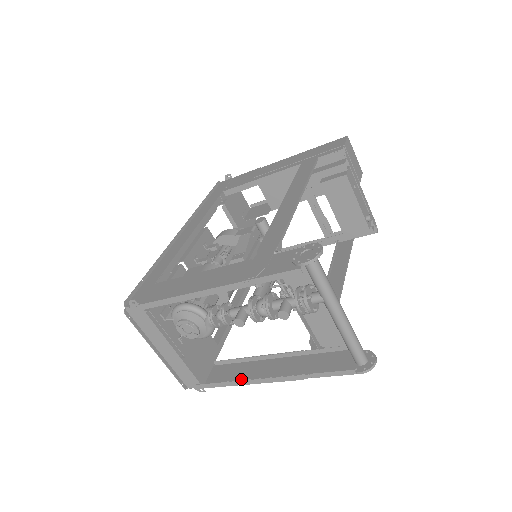
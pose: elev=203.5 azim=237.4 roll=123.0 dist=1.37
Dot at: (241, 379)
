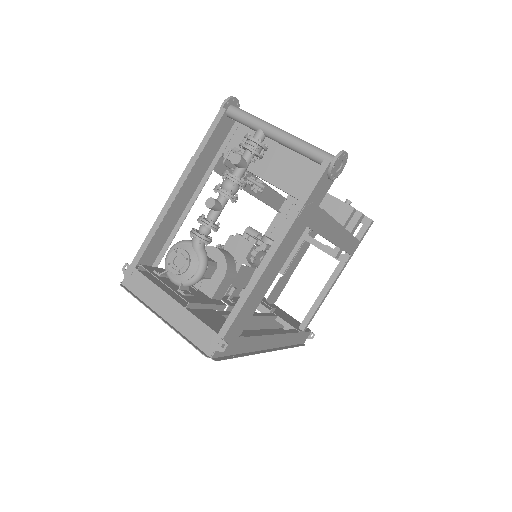
Dot at: (253, 292)
